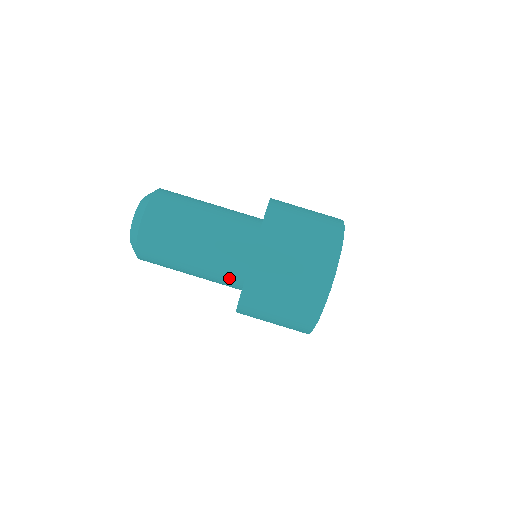
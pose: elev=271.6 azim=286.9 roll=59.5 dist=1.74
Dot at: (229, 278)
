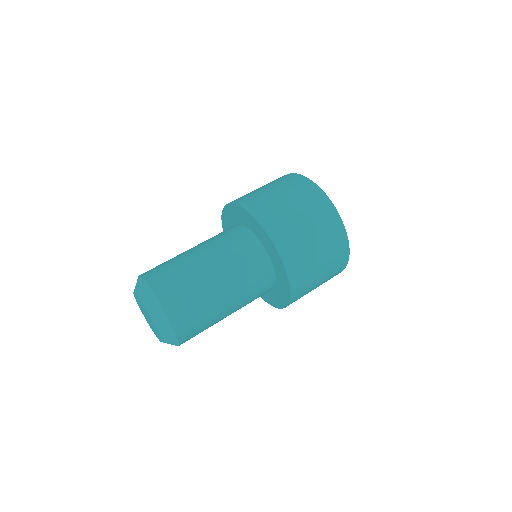
Dot at: (244, 245)
